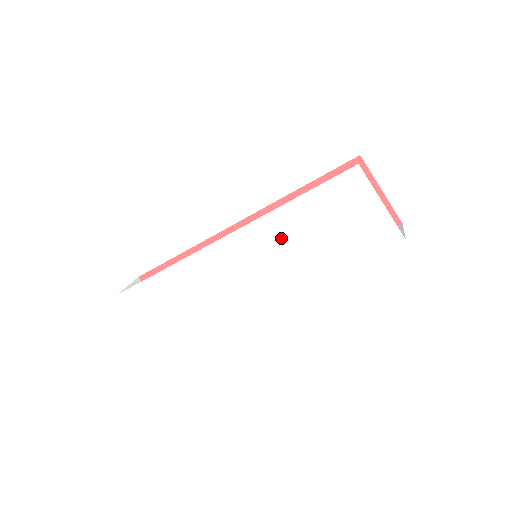
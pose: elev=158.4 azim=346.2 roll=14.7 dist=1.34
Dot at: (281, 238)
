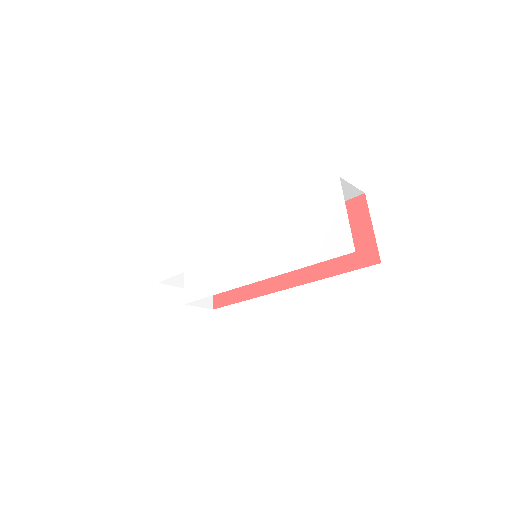
Dot at: (269, 232)
